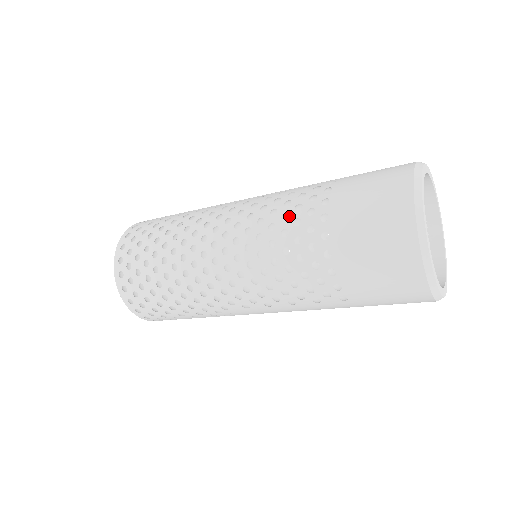
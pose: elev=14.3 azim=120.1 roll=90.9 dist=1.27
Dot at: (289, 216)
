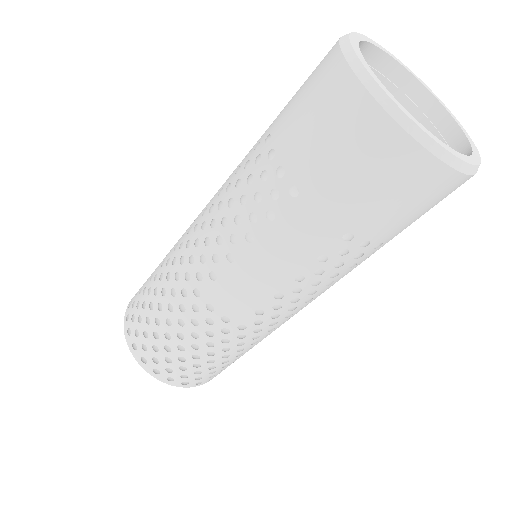
Dot at: occluded
